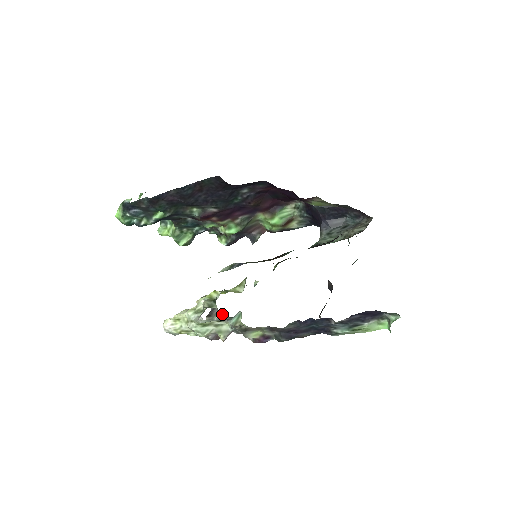
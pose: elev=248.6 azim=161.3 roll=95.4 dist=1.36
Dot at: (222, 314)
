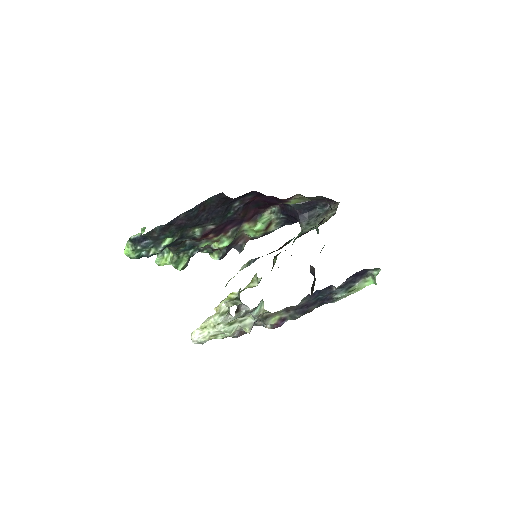
Dot at: (247, 307)
